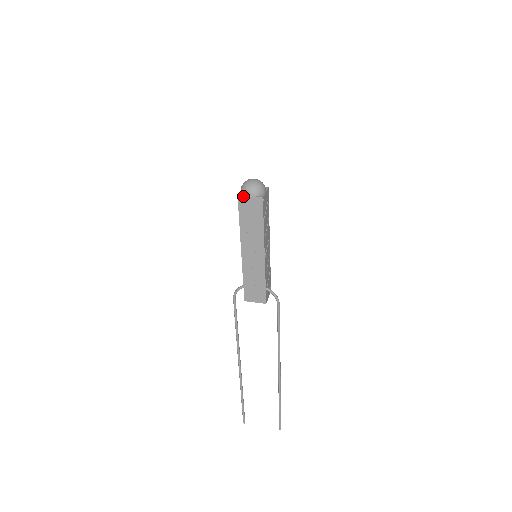
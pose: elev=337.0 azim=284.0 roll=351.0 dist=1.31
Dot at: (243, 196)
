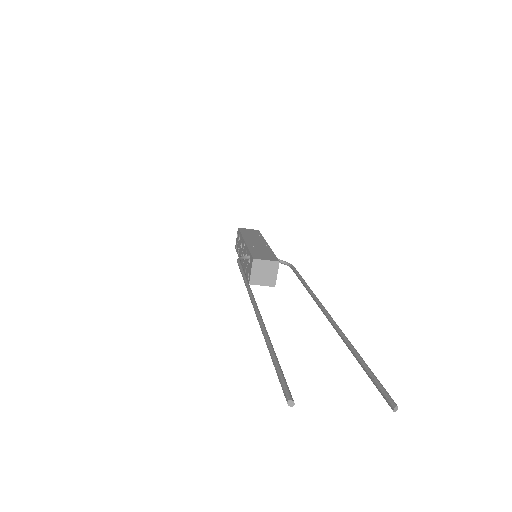
Dot at: (243, 228)
